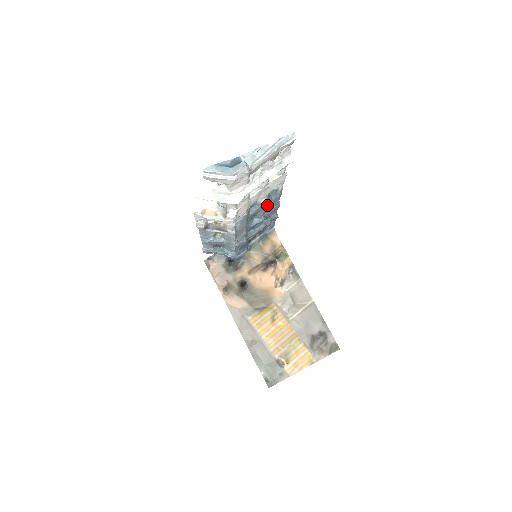
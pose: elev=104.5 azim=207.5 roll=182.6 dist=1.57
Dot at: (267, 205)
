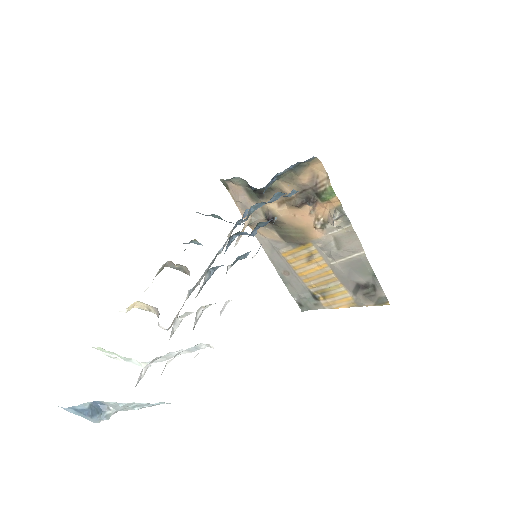
Dot at: occluded
